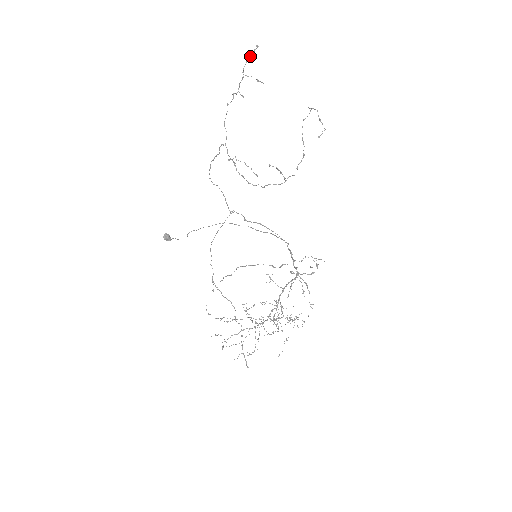
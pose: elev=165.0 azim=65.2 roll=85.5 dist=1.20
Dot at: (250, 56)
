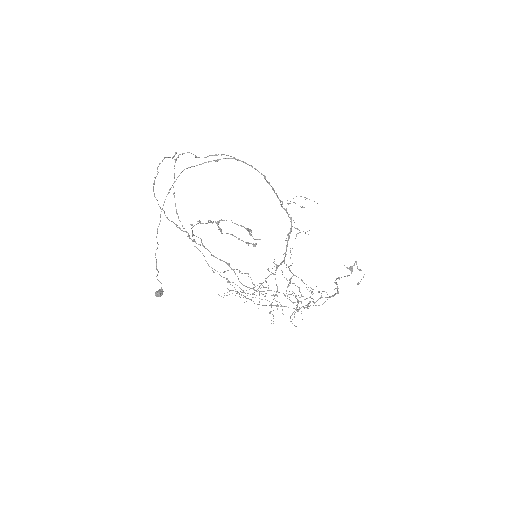
Dot at: occluded
